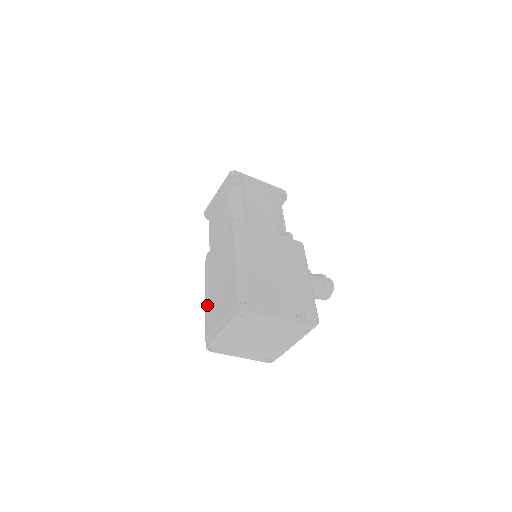
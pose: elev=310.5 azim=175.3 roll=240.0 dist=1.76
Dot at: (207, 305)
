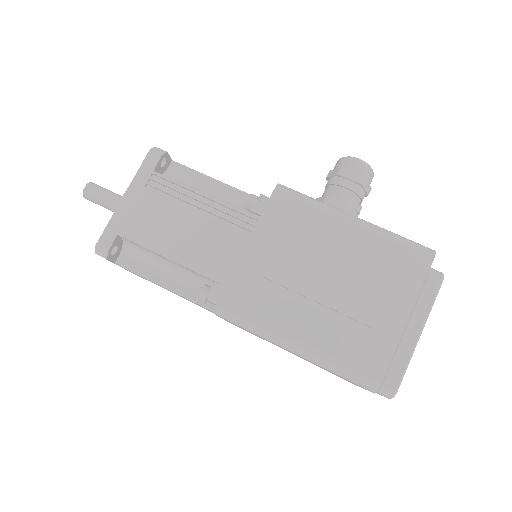
Dot at: occluded
